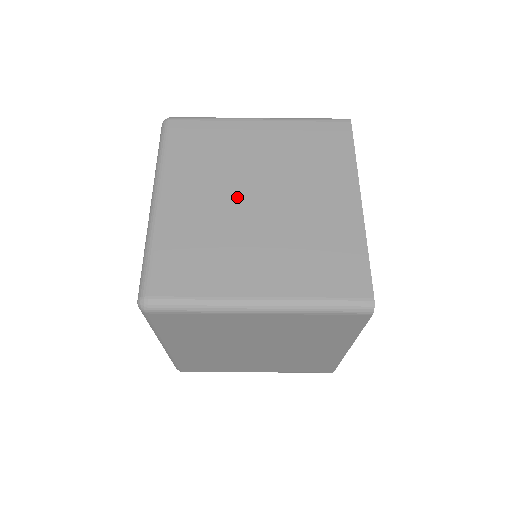
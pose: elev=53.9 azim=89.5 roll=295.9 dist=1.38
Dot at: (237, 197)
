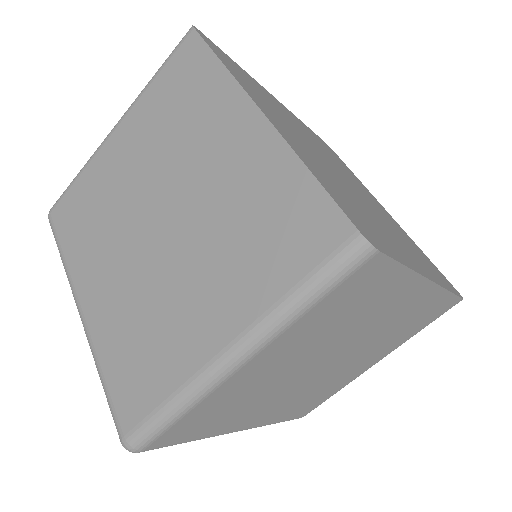
Dot at: (139, 240)
